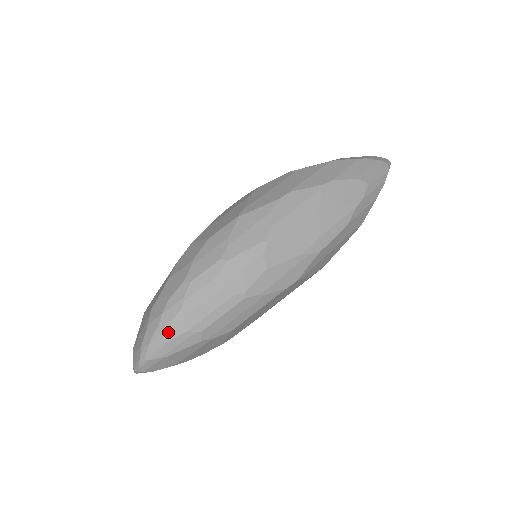
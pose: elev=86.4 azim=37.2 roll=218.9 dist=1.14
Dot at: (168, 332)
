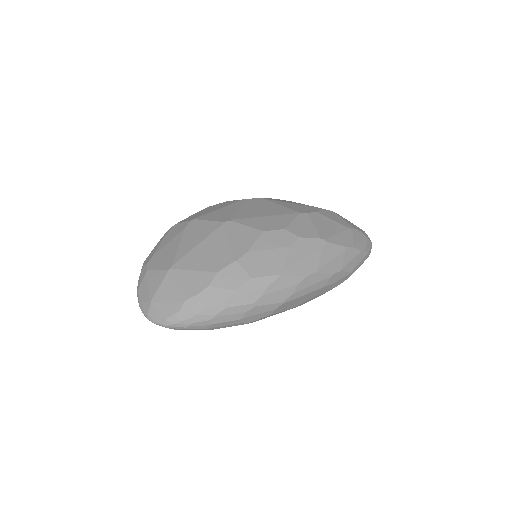
Dot at: (193, 326)
